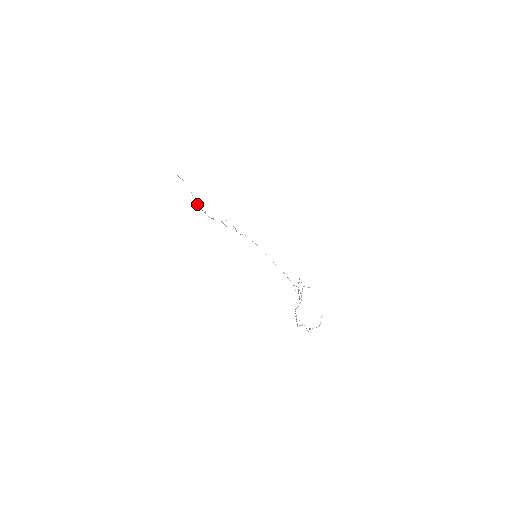
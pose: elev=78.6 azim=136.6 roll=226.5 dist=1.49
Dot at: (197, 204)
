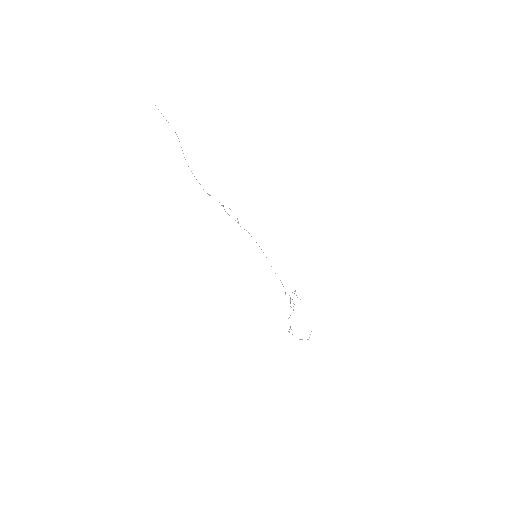
Dot at: occluded
